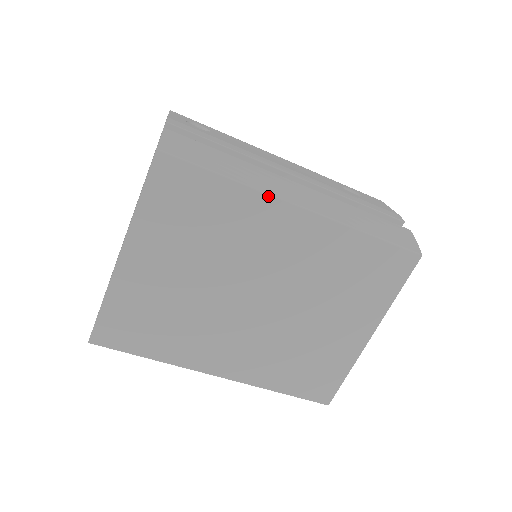
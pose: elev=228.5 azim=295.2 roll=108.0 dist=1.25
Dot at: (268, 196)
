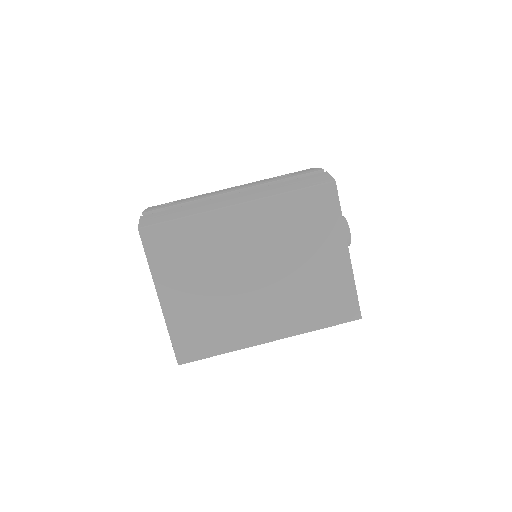
Dot at: (213, 212)
